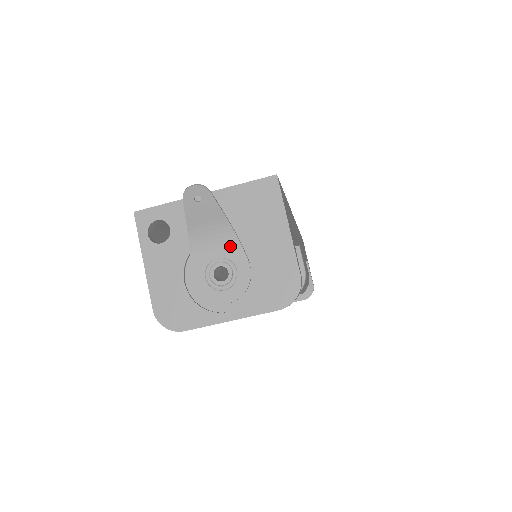
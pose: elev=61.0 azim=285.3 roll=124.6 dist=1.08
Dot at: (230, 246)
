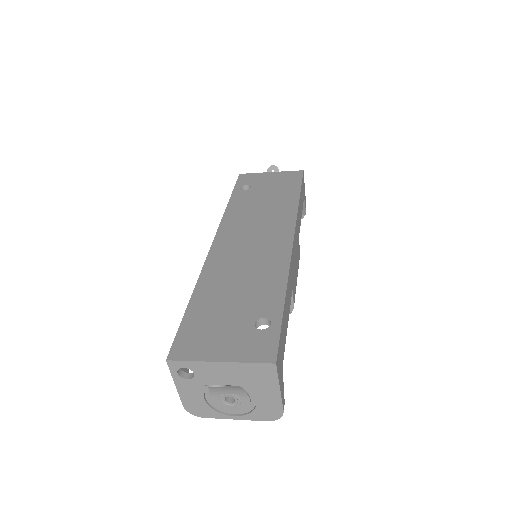
Dot at: (237, 391)
